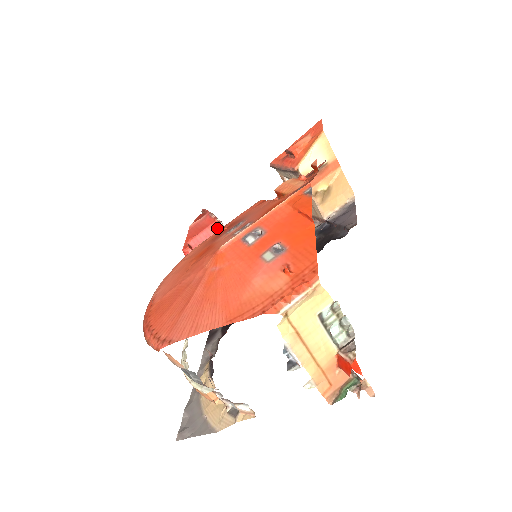
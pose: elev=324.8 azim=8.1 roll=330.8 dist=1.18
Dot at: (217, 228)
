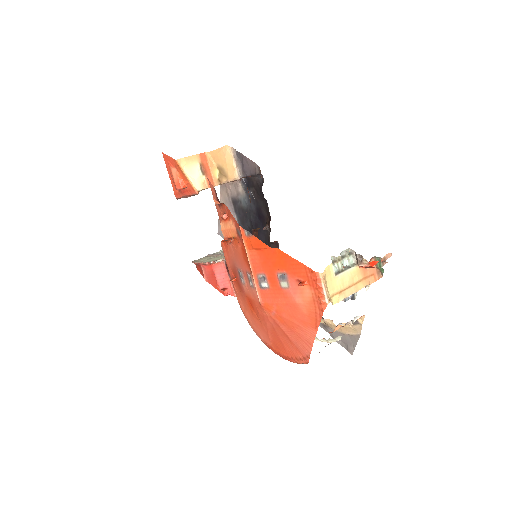
Dot at: (217, 265)
